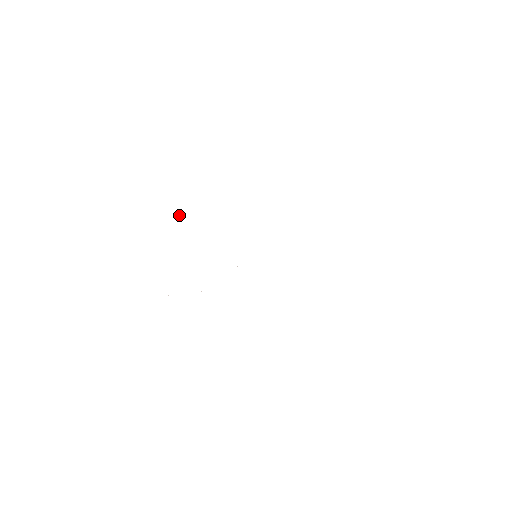
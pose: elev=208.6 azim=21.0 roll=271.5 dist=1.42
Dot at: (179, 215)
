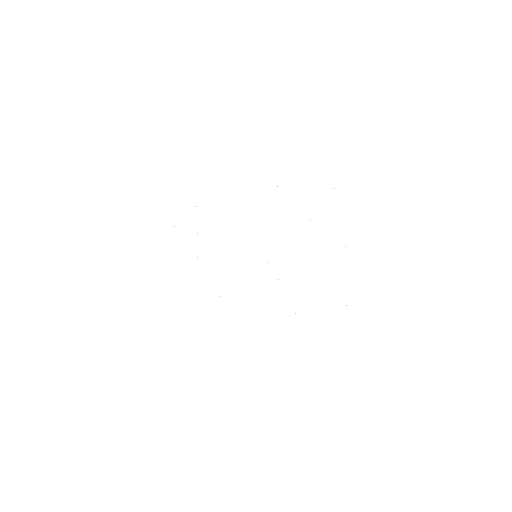
Dot at: occluded
